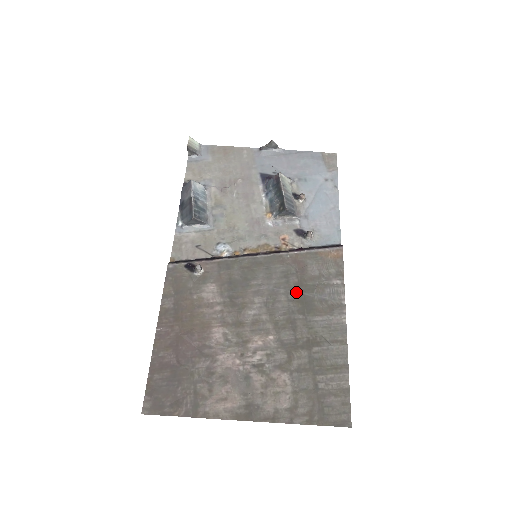
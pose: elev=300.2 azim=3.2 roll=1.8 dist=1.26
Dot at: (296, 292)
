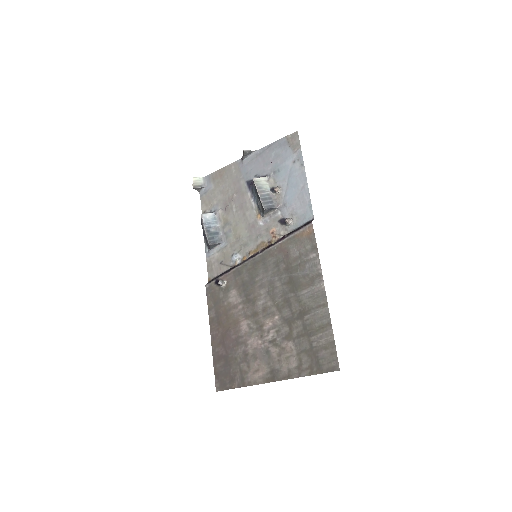
Dot at: (286, 276)
